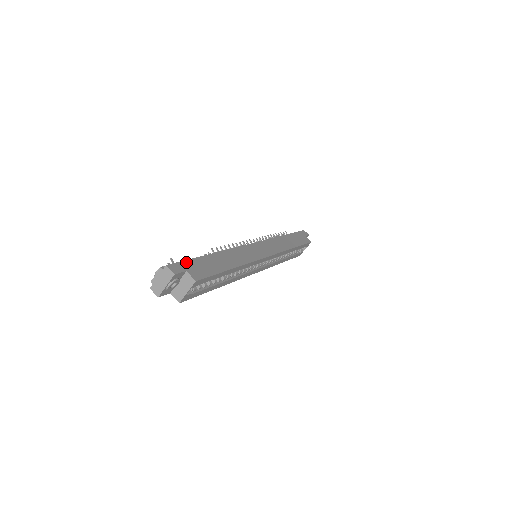
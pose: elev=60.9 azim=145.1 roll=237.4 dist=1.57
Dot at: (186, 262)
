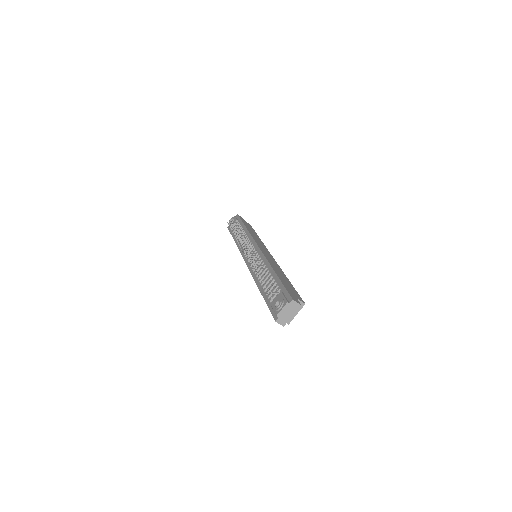
Dot at: (287, 289)
